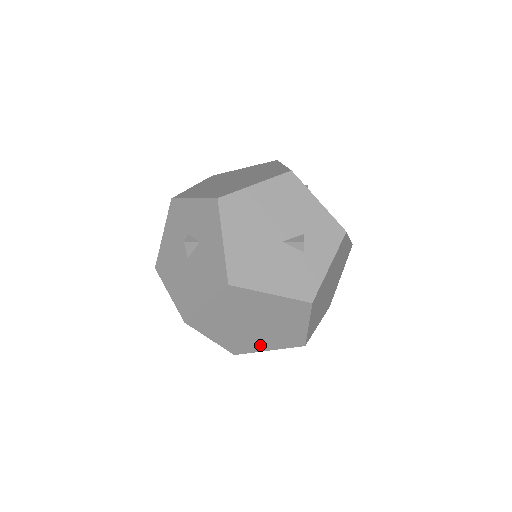
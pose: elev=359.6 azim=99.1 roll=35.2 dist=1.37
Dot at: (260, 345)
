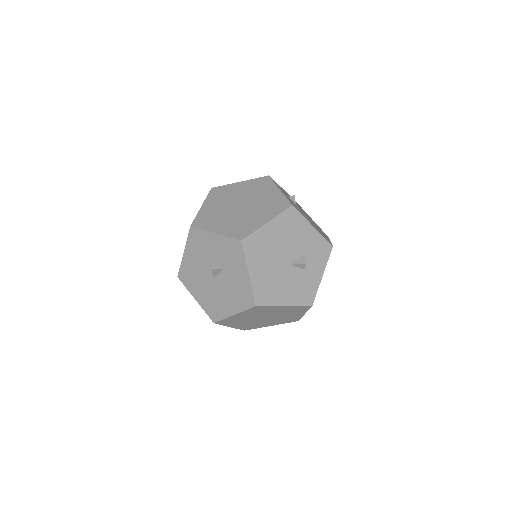
Dot at: (266, 325)
